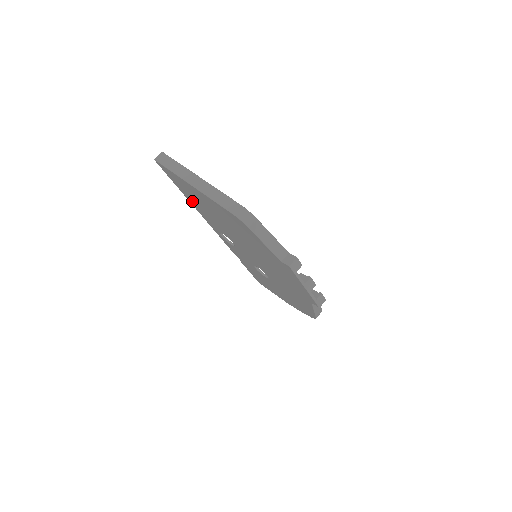
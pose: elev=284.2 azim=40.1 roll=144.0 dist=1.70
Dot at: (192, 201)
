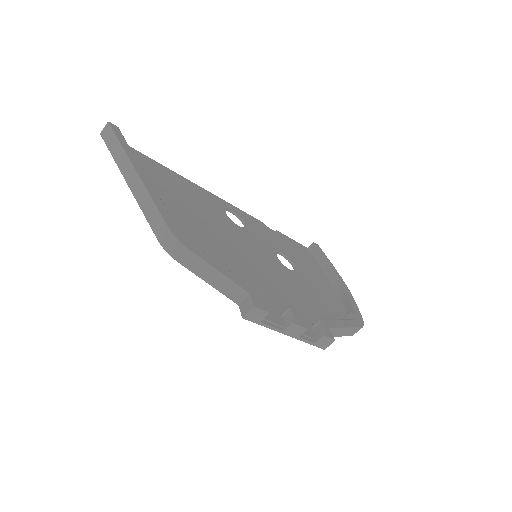
Dot at: occluded
